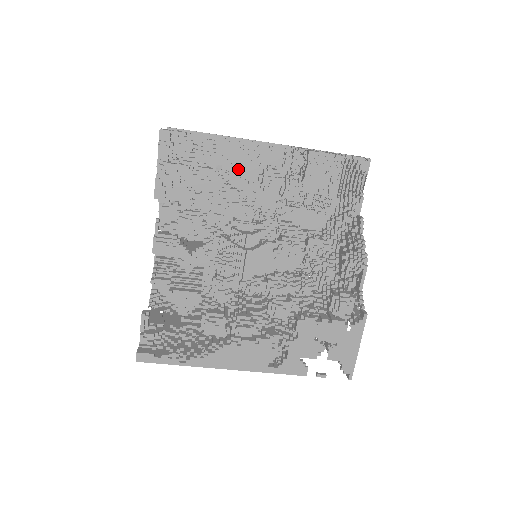
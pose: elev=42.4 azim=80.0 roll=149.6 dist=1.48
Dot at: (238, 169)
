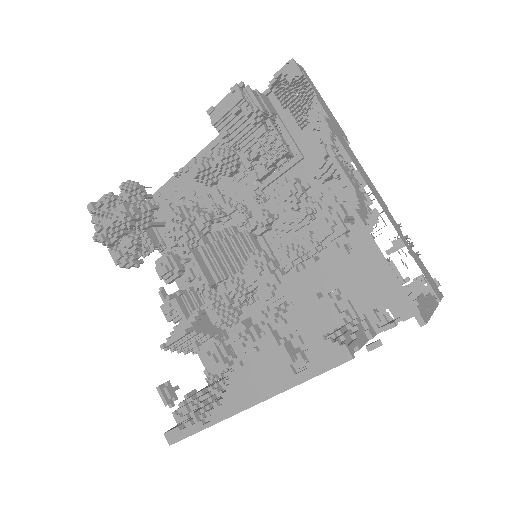
Dot at: (203, 191)
